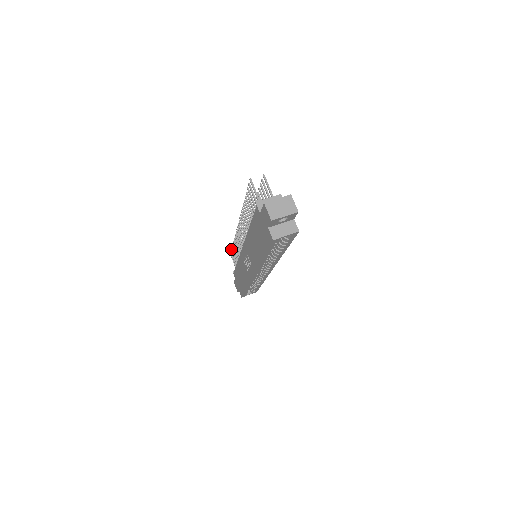
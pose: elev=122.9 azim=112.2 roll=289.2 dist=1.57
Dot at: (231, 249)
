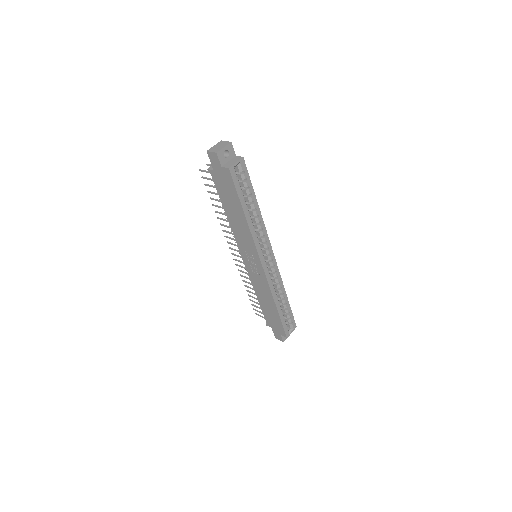
Dot at: (251, 304)
